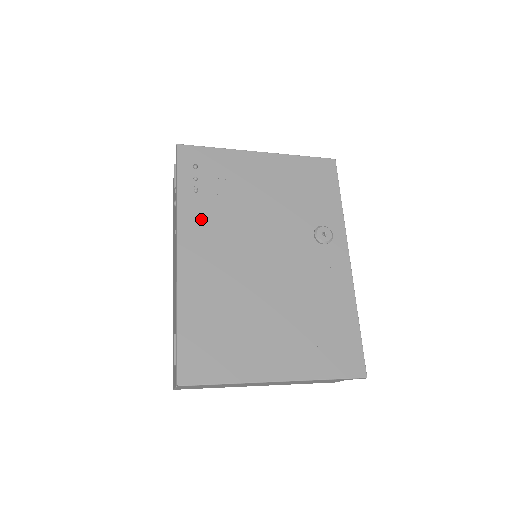
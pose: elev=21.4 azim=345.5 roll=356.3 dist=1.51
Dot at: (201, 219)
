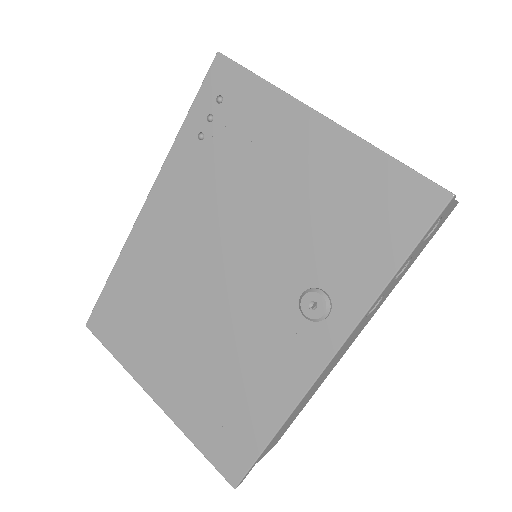
Dot at: (185, 179)
